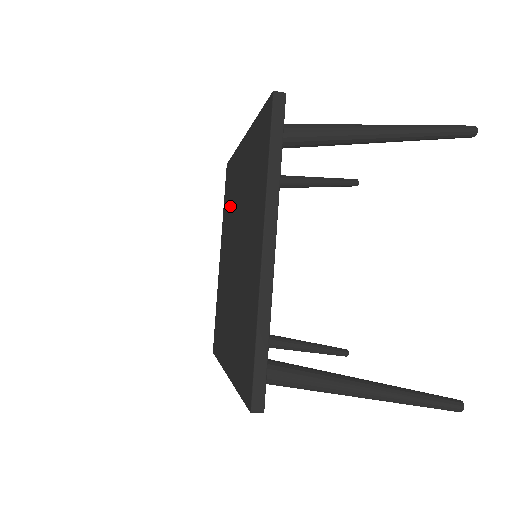
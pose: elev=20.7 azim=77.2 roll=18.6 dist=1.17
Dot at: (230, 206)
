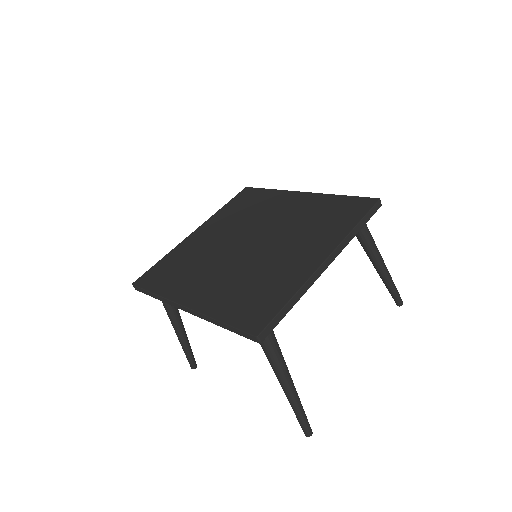
Dot at: (247, 213)
